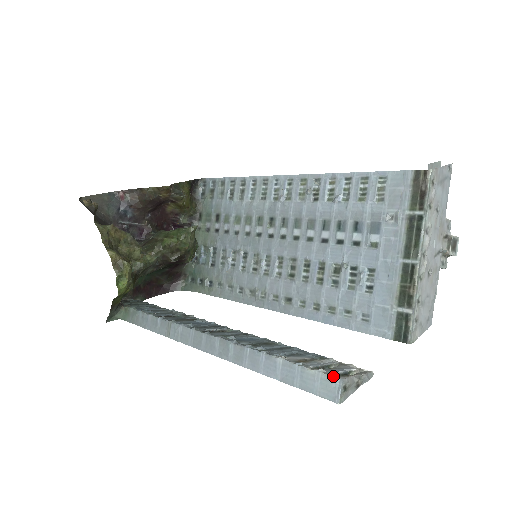
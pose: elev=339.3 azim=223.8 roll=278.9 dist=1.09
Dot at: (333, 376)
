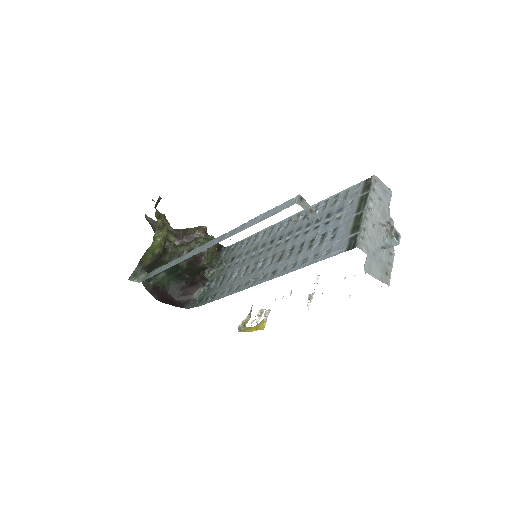
Dot at: occluded
